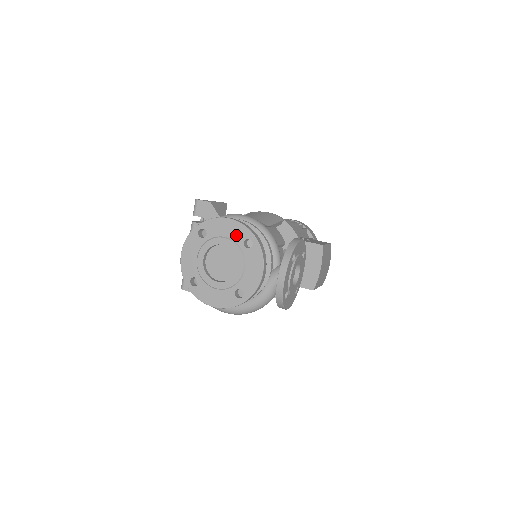
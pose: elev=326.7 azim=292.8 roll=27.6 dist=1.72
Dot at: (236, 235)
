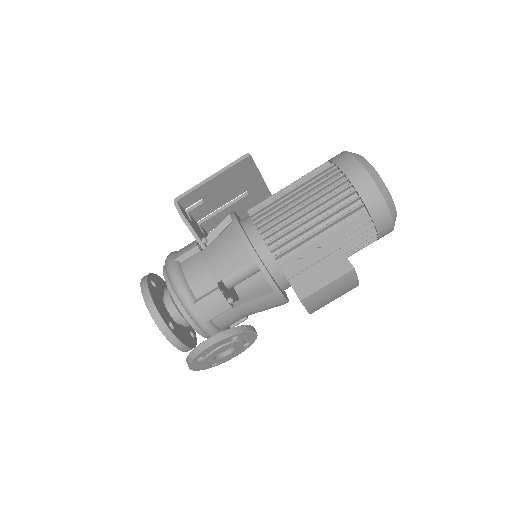
Dot at: occluded
